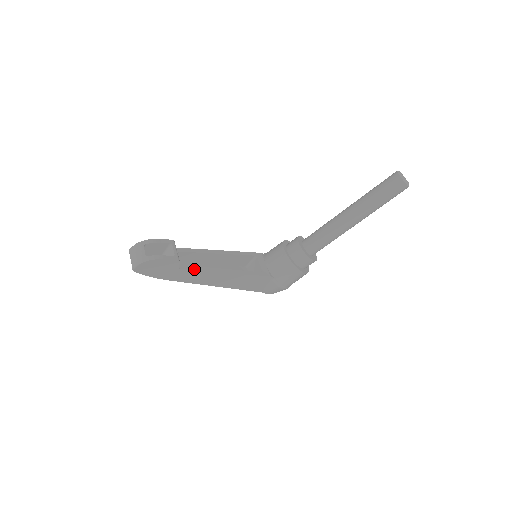
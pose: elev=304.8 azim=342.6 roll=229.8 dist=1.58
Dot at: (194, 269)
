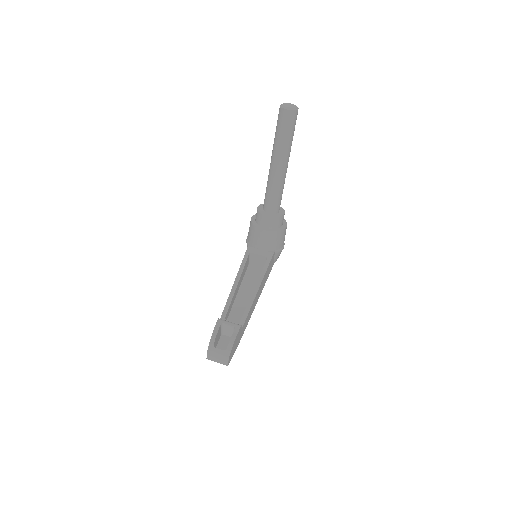
Dot at: (247, 315)
